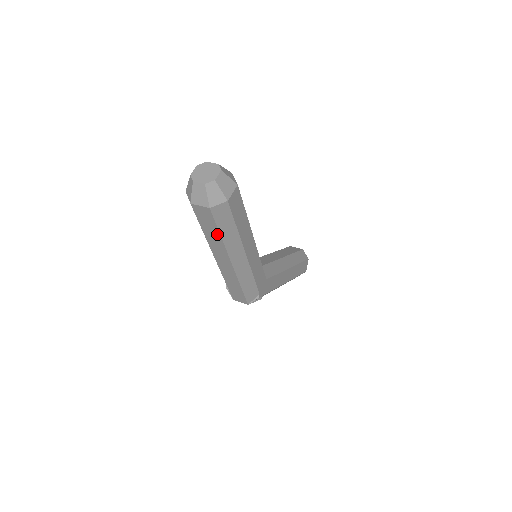
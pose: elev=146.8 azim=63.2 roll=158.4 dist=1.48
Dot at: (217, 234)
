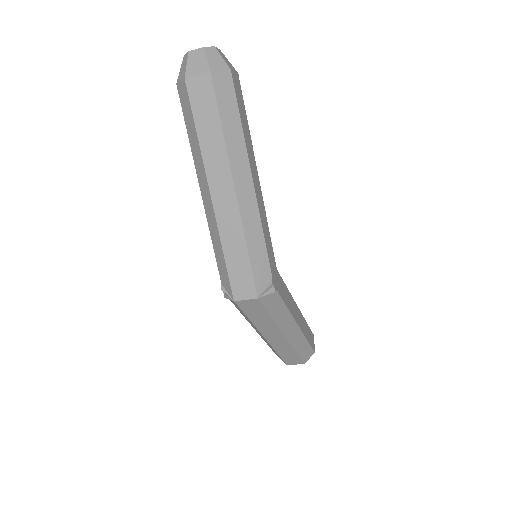
Dot at: (217, 127)
